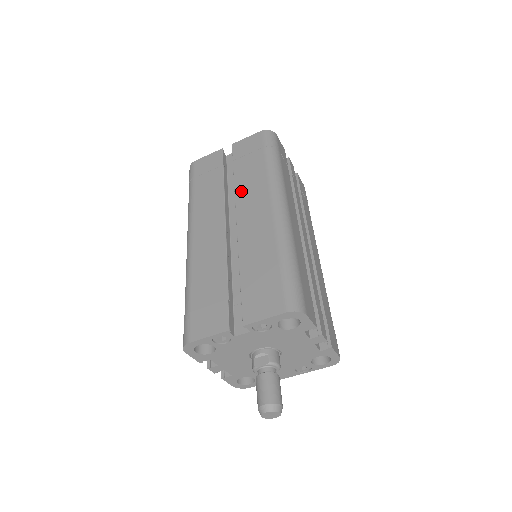
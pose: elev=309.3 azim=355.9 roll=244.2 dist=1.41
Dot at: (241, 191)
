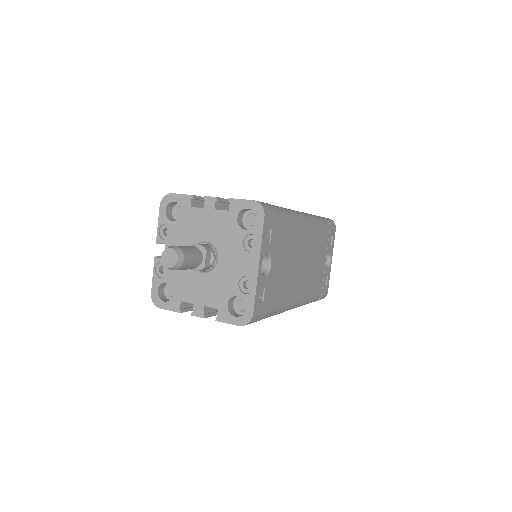
Dot at: occluded
